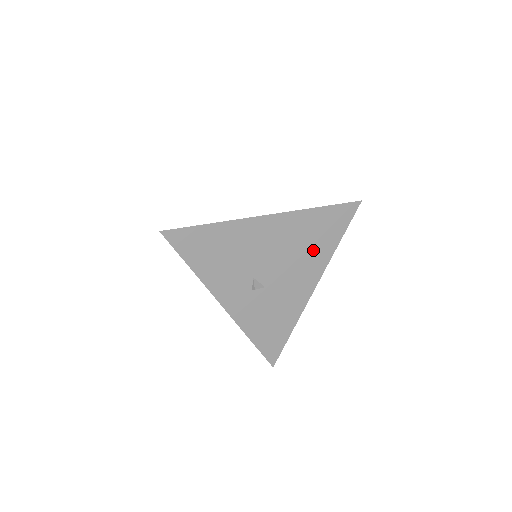
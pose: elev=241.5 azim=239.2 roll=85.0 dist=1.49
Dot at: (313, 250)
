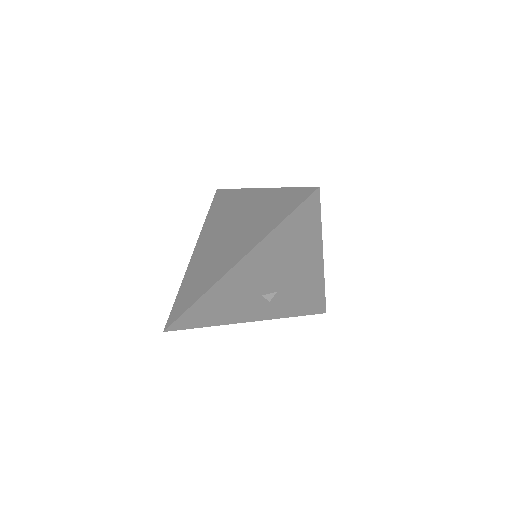
Dot at: (300, 247)
